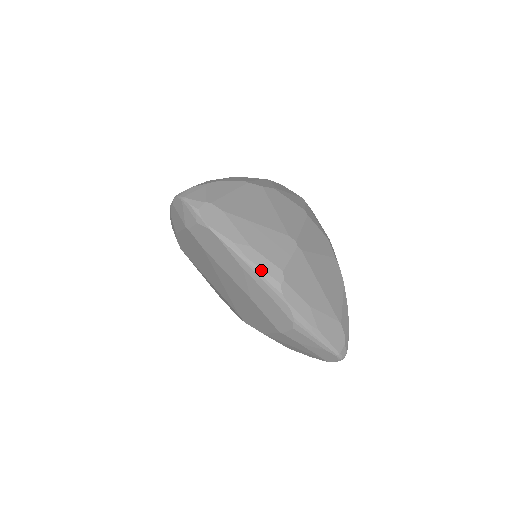
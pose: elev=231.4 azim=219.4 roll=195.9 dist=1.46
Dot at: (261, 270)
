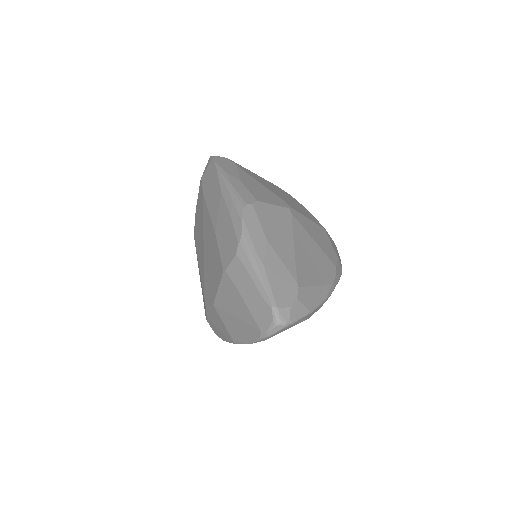
Dot at: (236, 191)
